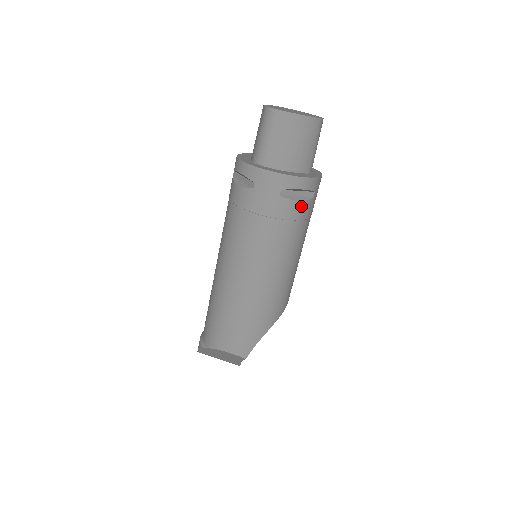
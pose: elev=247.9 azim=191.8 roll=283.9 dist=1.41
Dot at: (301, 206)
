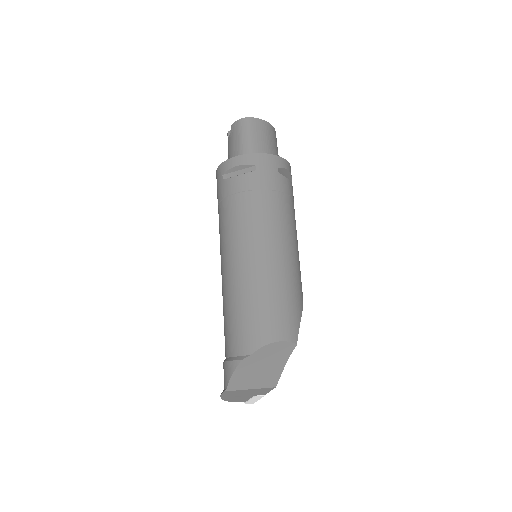
Dot at: (291, 186)
